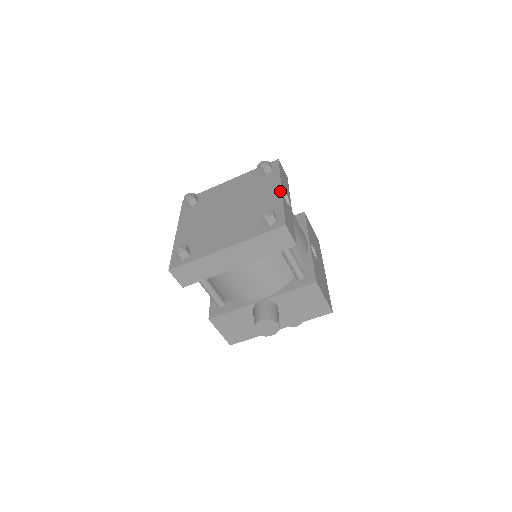
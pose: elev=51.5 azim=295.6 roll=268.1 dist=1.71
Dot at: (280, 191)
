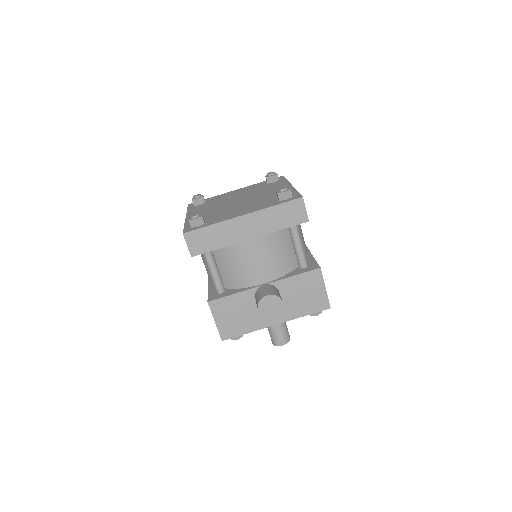
Dot at: (291, 186)
